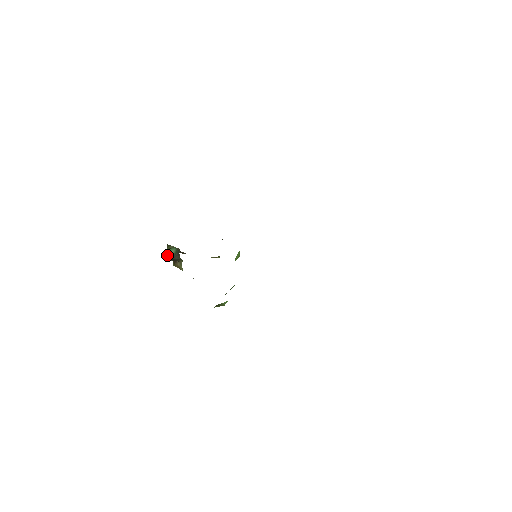
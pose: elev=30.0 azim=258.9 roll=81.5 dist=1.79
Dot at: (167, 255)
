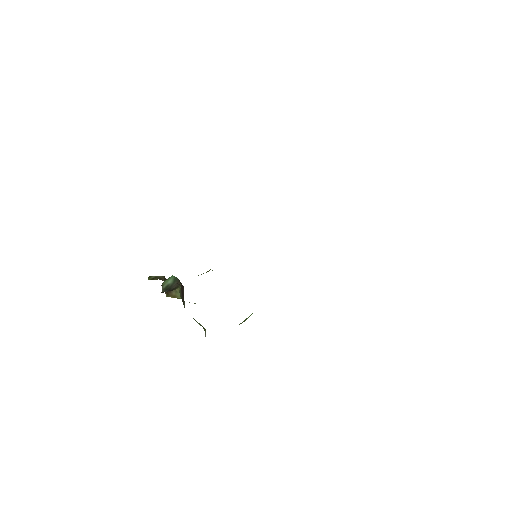
Dot at: (164, 287)
